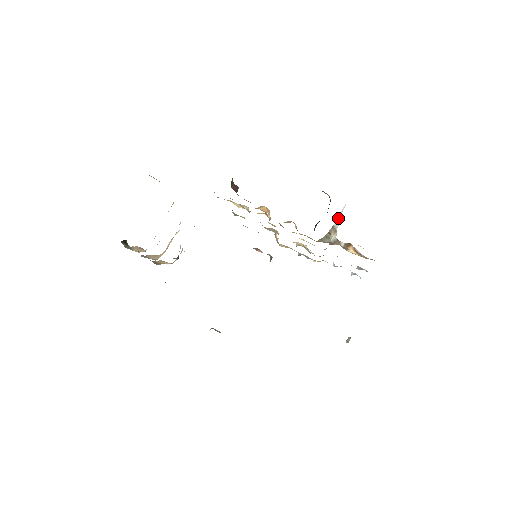
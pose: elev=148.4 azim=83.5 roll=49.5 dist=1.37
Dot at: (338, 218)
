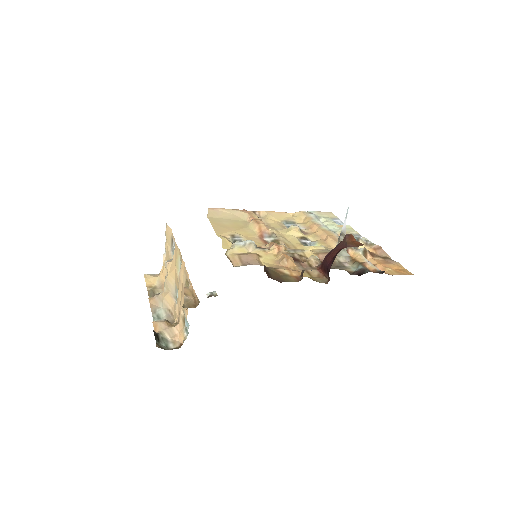
Dot at: (344, 223)
